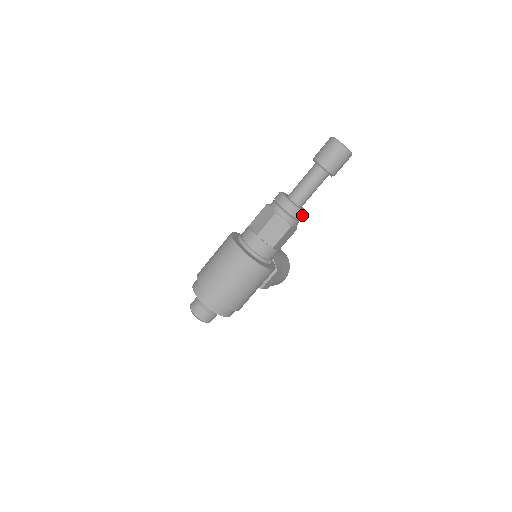
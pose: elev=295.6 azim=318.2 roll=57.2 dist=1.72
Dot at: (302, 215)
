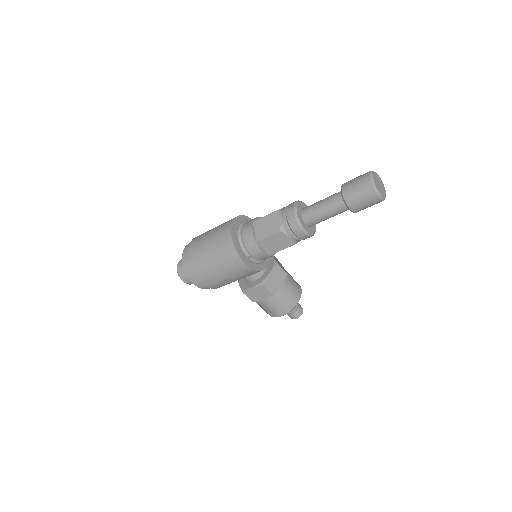
Dot at: (298, 228)
